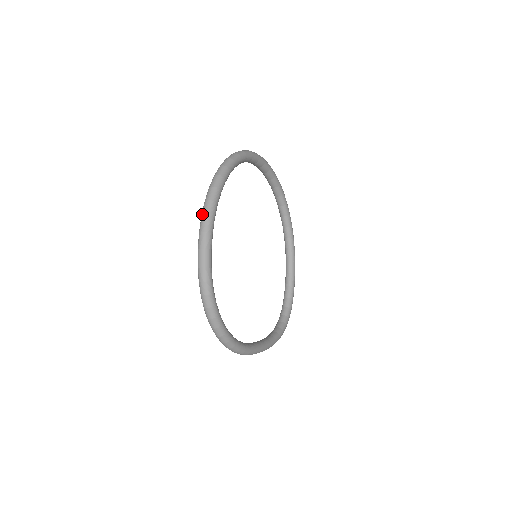
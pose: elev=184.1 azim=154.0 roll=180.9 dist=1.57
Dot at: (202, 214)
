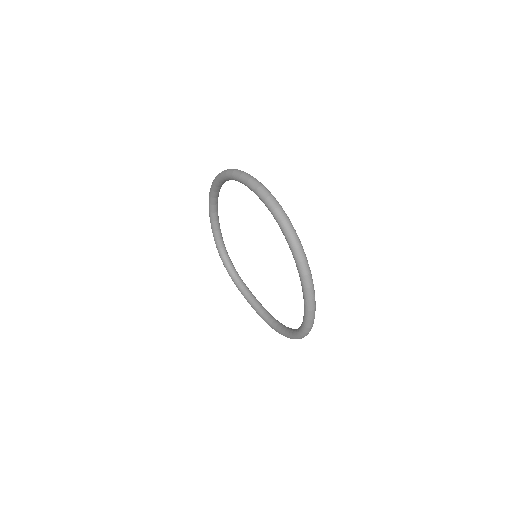
Dot at: (310, 299)
